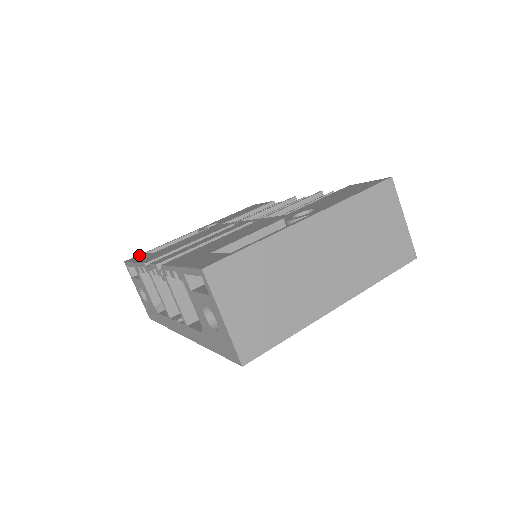
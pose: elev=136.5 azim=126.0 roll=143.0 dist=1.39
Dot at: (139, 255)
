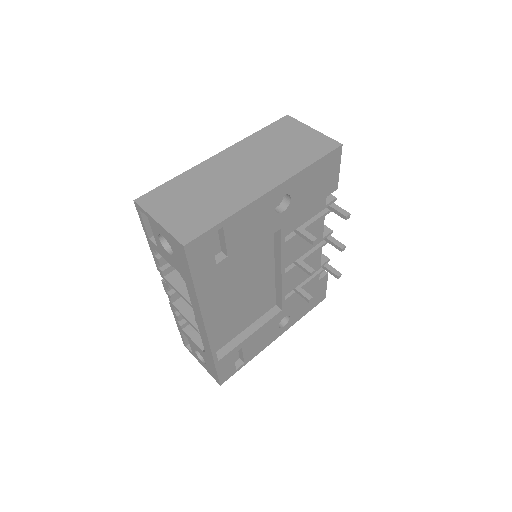
Dot at: occluded
